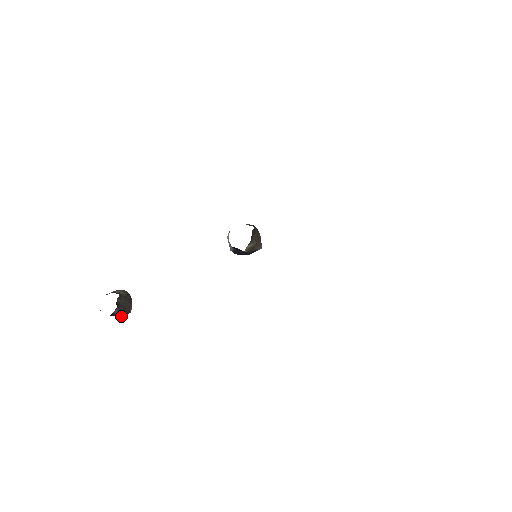
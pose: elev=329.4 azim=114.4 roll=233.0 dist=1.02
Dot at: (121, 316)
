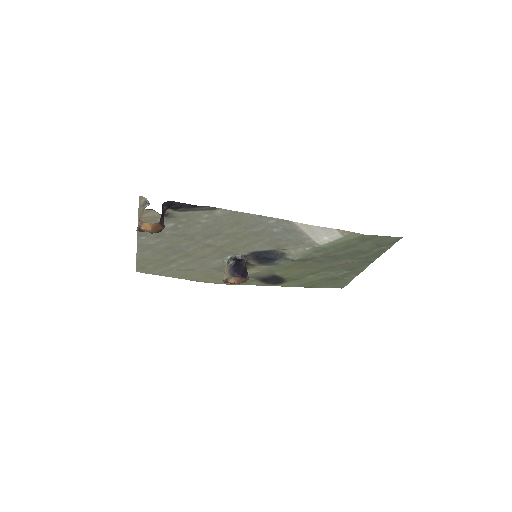
Dot at: (160, 218)
